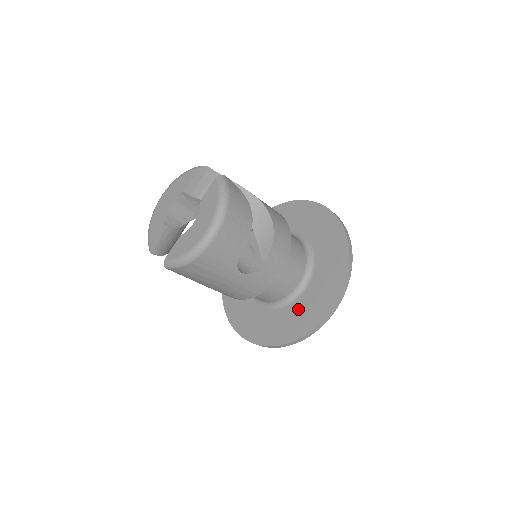
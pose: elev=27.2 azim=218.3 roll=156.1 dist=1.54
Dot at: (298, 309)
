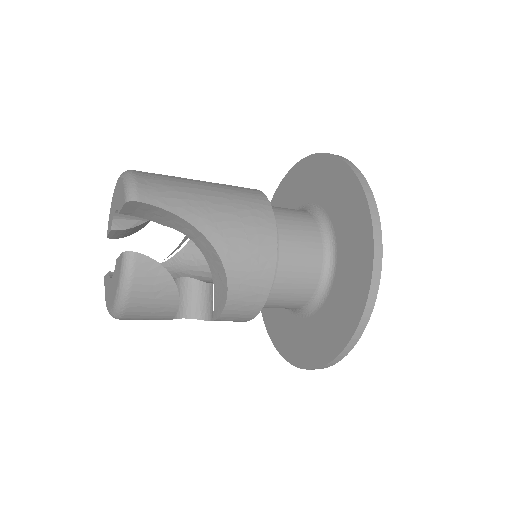
Dot at: (291, 327)
